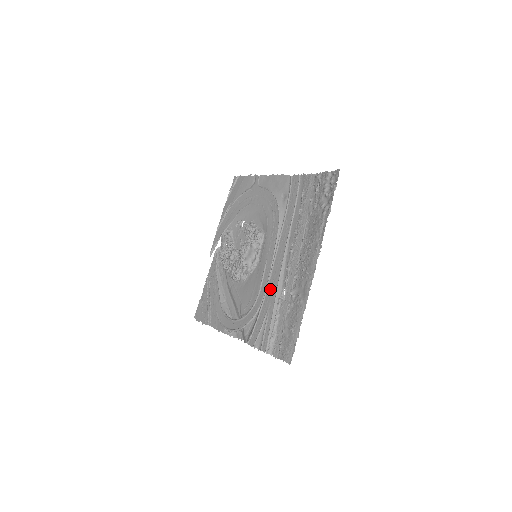
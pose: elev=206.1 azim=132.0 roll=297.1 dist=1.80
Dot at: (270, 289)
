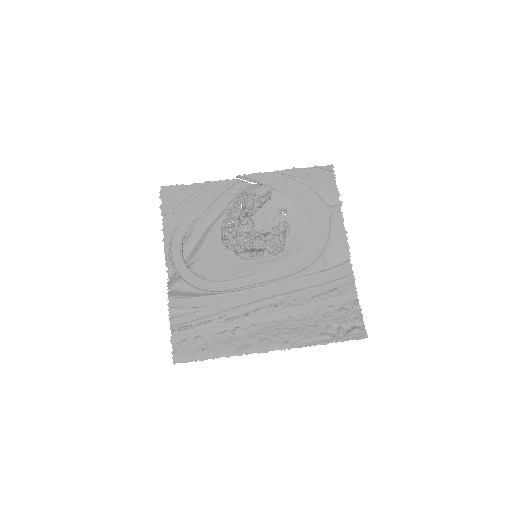
Dot at: (230, 298)
